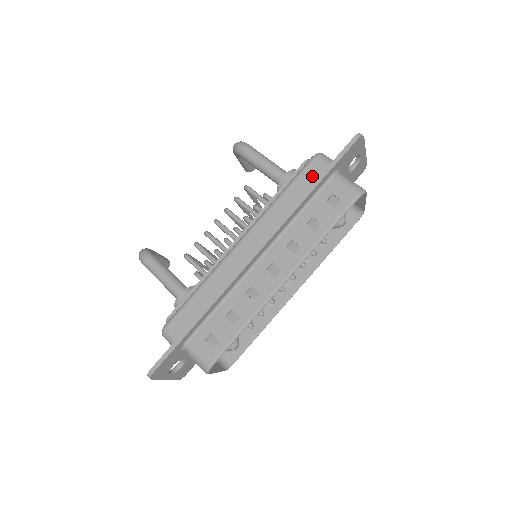
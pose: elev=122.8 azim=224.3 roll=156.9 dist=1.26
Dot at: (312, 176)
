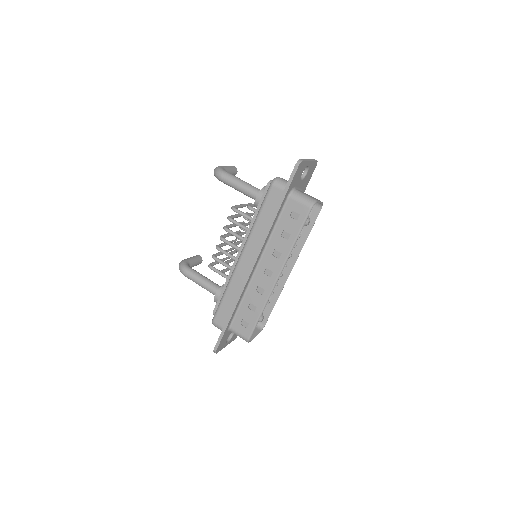
Dot at: (274, 201)
